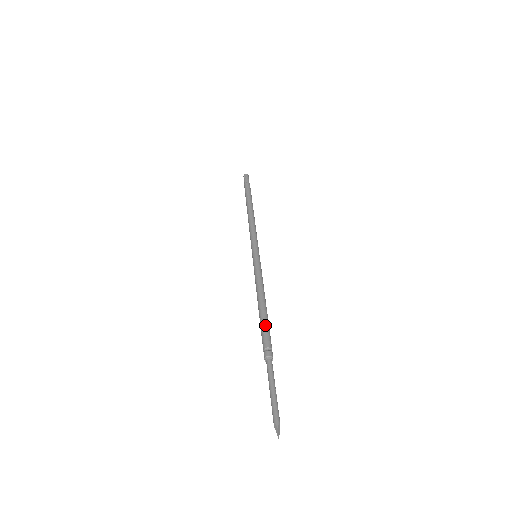
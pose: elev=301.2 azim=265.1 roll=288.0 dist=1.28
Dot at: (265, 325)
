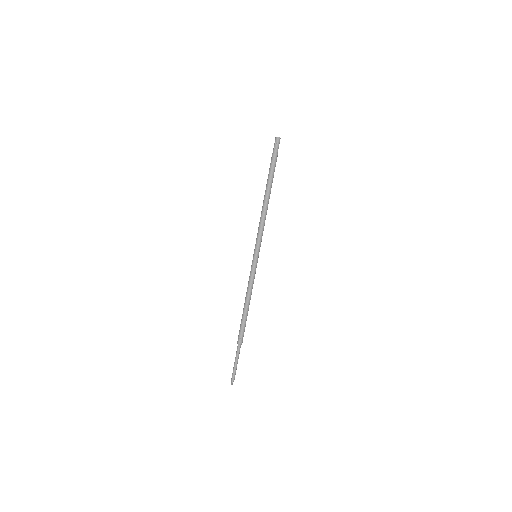
Dot at: (244, 323)
